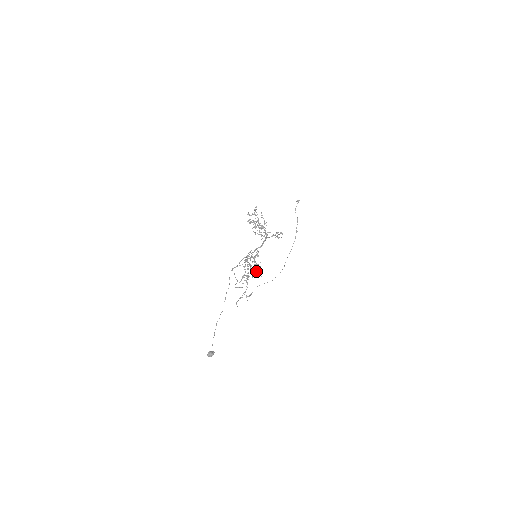
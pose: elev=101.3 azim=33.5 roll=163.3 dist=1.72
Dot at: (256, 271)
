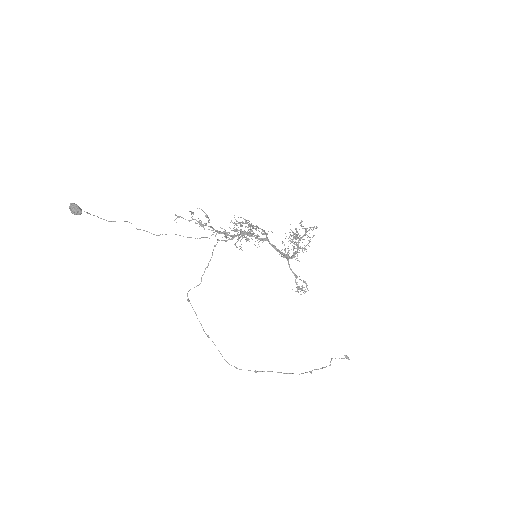
Dot at: (241, 236)
